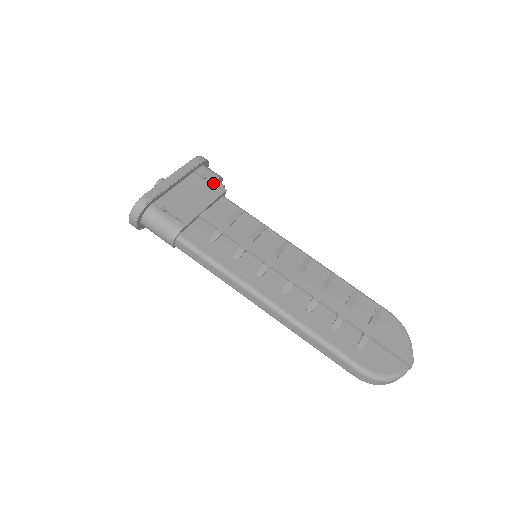
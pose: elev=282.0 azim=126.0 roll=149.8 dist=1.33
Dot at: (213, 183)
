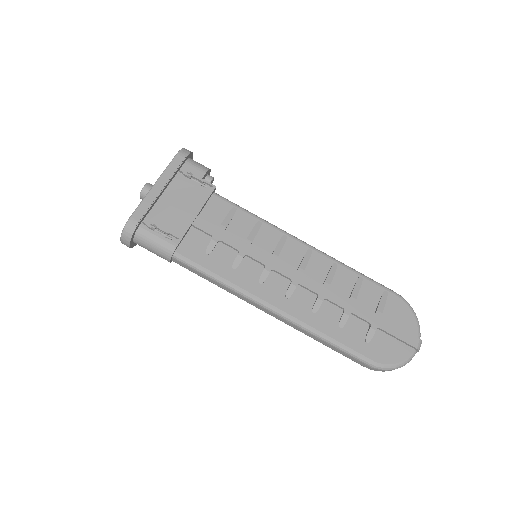
Dot at: (201, 181)
